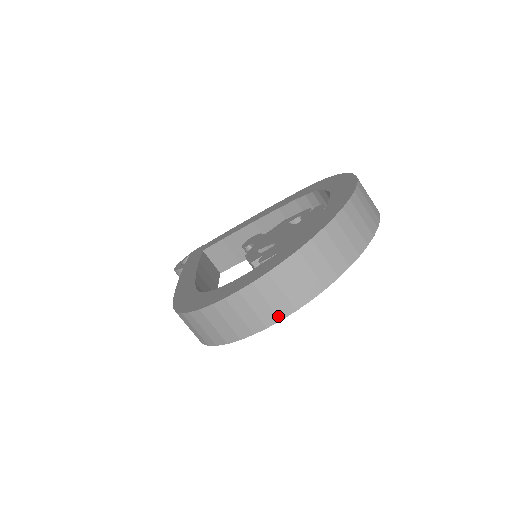
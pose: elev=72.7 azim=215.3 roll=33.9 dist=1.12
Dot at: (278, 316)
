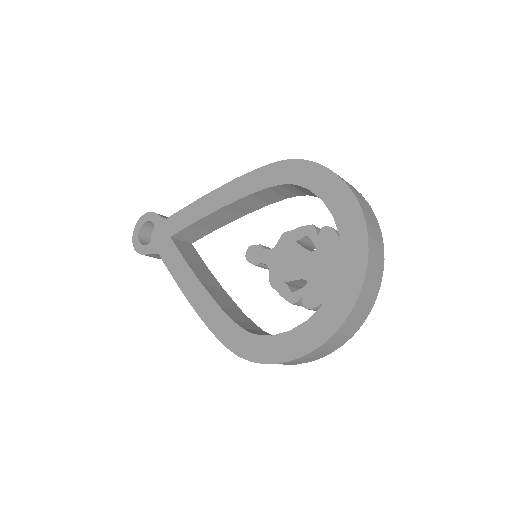
Dot at: (340, 345)
